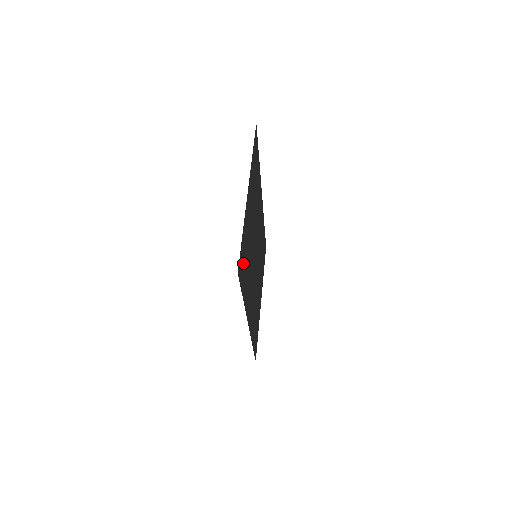
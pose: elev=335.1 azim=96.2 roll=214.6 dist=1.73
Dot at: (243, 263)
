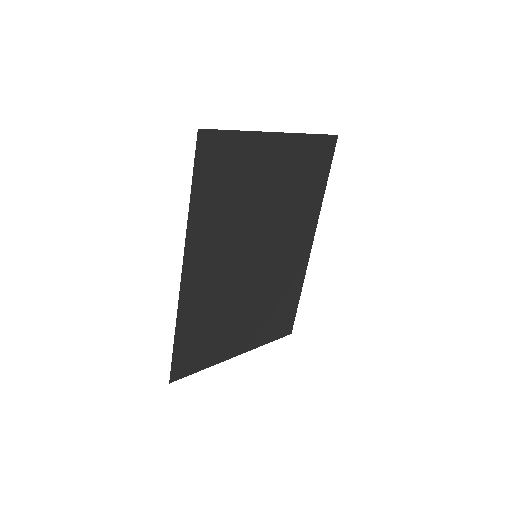
Dot at: (218, 163)
